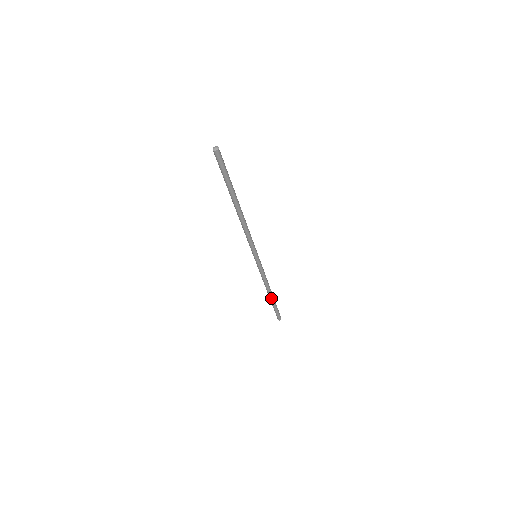
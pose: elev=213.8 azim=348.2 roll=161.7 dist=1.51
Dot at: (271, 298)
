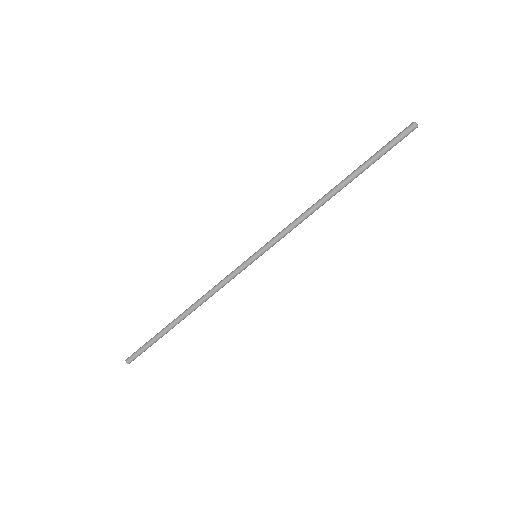
Dot at: (176, 321)
